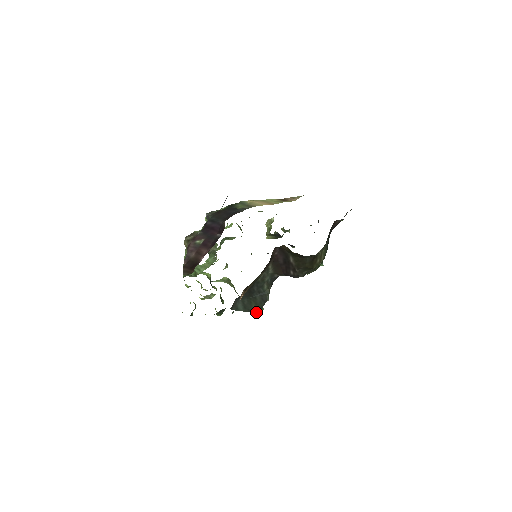
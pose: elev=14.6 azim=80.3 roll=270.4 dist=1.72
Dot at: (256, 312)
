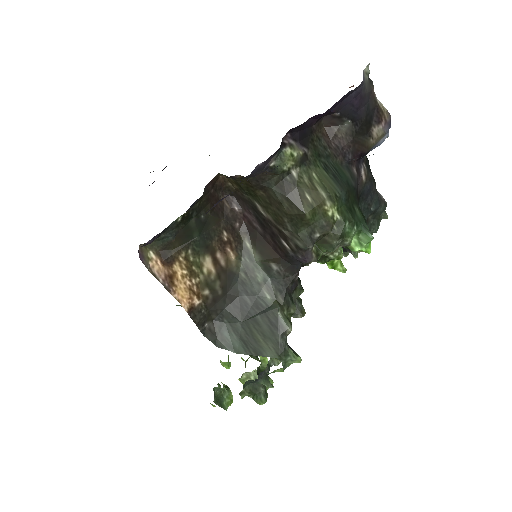
Dot at: (274, 357)
